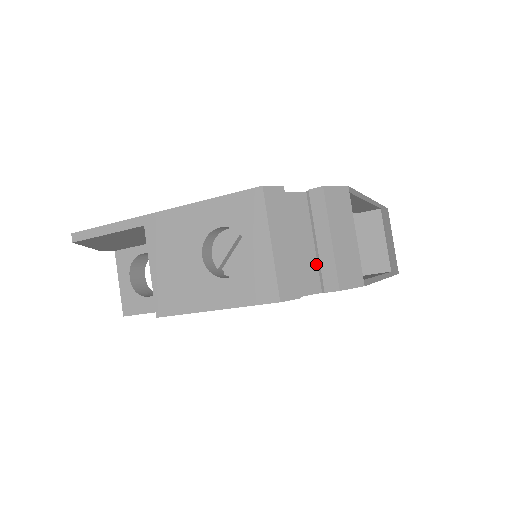
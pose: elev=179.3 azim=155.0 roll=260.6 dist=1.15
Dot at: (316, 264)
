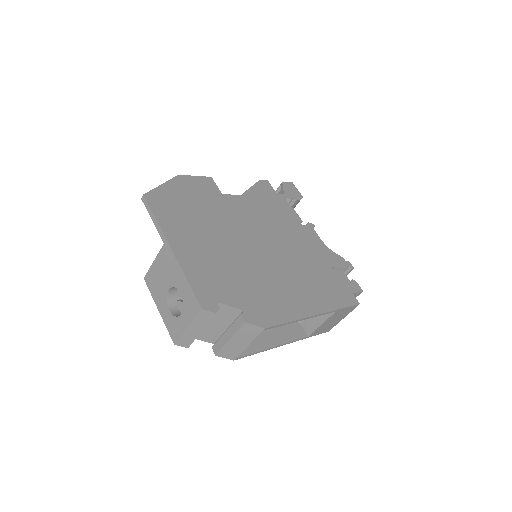
Dot at: (221, 335)
